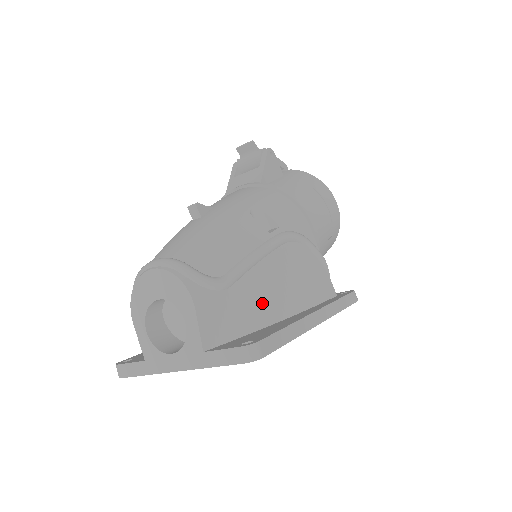
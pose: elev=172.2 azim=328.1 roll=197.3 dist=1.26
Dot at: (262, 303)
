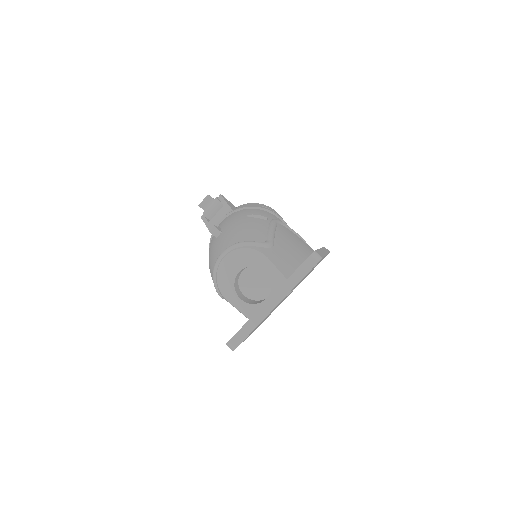
Dot at: (292, 253)
